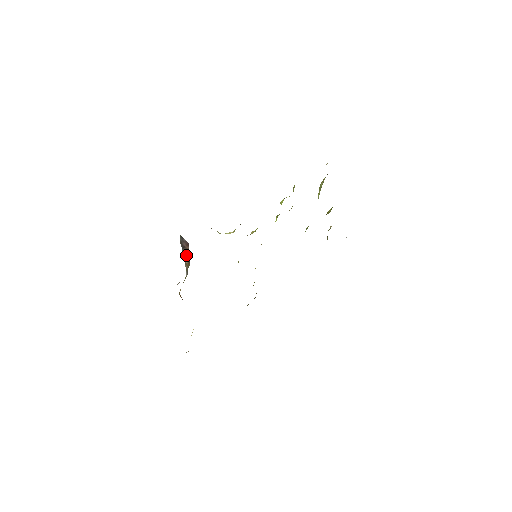
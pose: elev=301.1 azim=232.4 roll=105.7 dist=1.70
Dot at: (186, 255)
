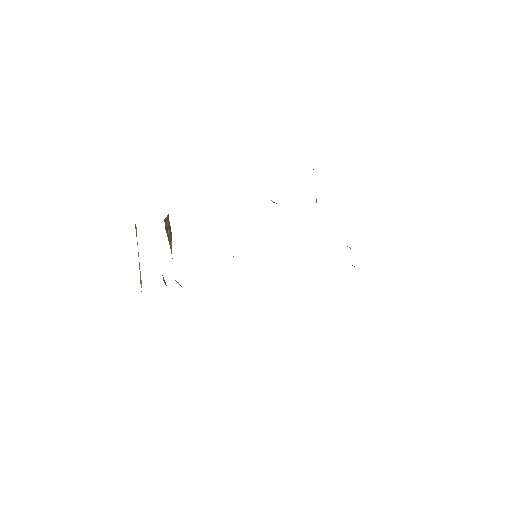
Dot at: (170, 236)
